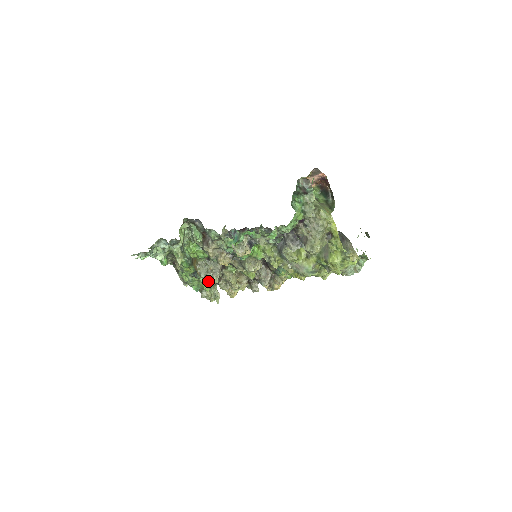
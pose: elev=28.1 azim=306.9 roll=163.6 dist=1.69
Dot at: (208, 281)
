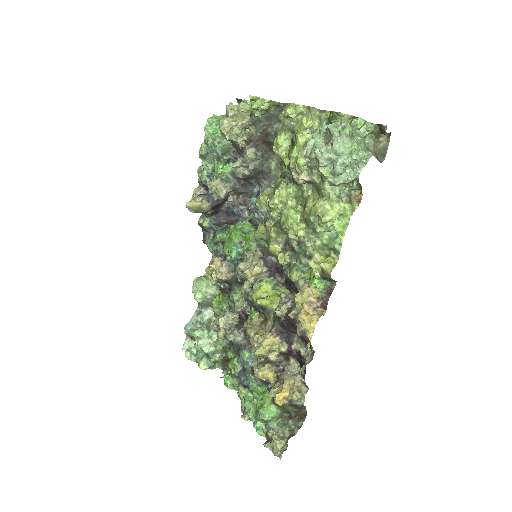
Dot at: (219, 333)
